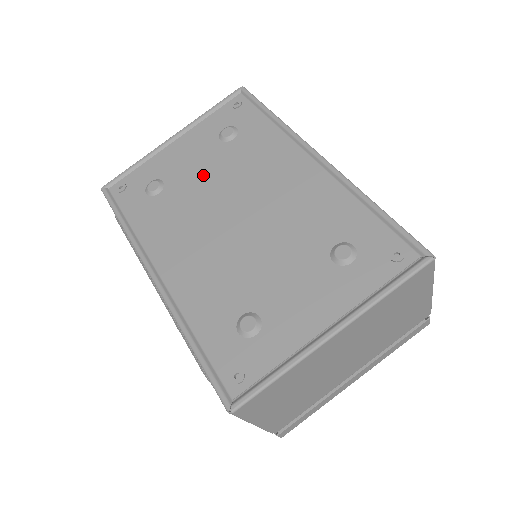
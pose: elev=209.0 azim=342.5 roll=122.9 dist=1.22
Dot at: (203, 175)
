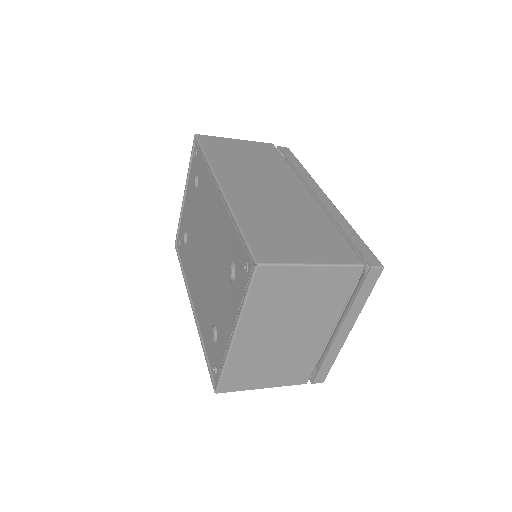
Dot at: (194, 222)
